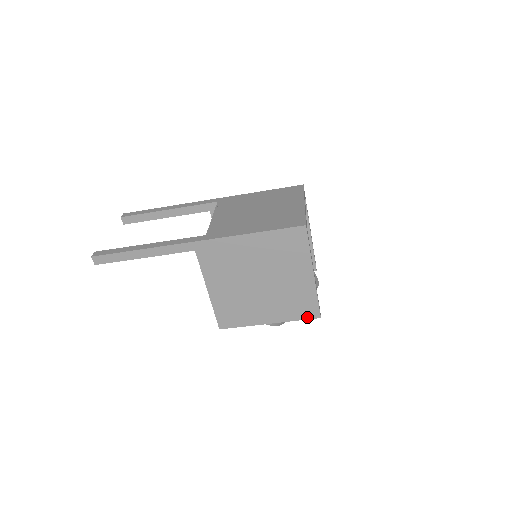
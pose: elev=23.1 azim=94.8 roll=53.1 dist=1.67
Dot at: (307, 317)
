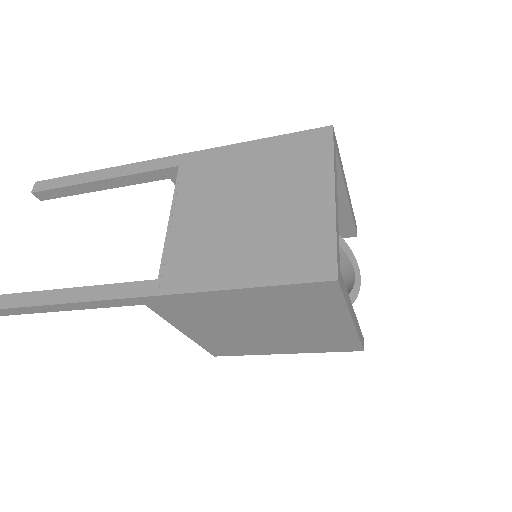
Dot at: (342, 350)
